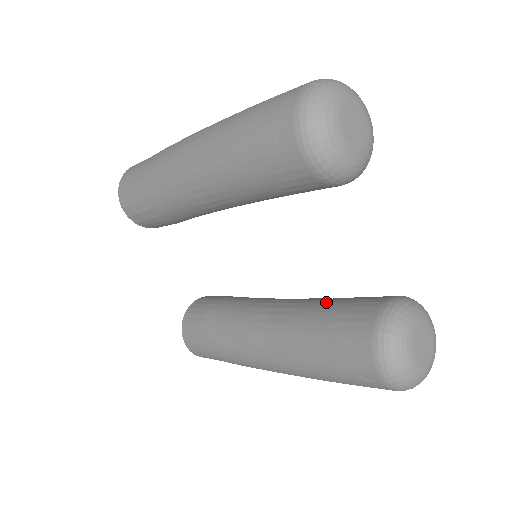
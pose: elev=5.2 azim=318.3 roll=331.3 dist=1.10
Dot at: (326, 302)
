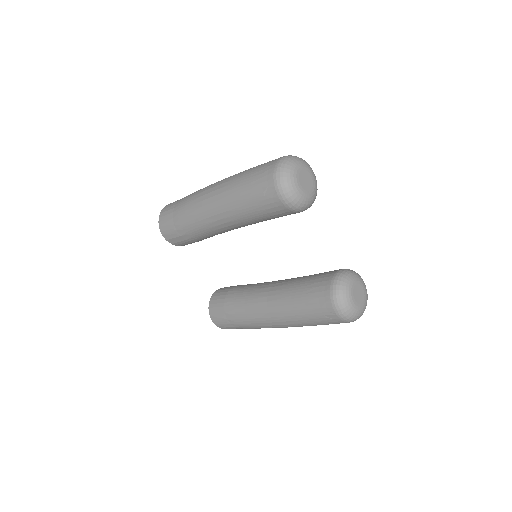
Dot at: (302, 278)
